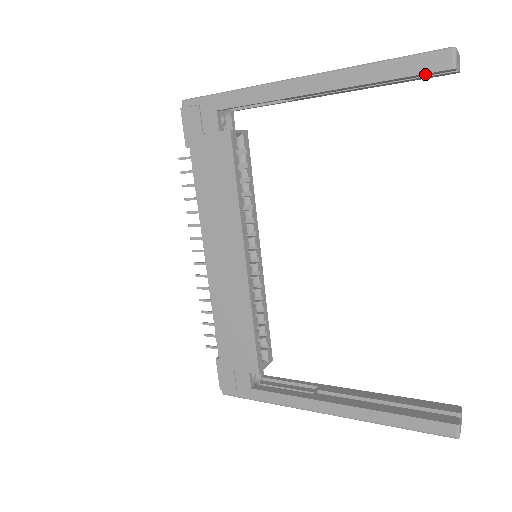
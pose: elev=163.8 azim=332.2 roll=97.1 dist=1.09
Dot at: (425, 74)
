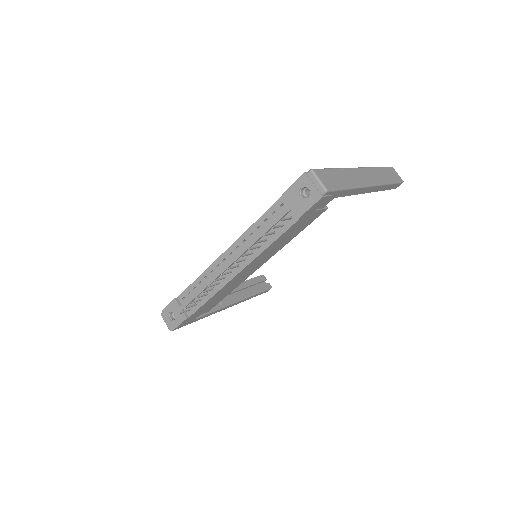
Dot at: occluded
